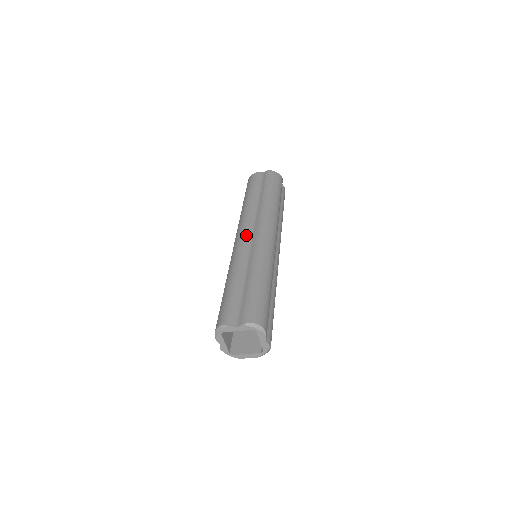
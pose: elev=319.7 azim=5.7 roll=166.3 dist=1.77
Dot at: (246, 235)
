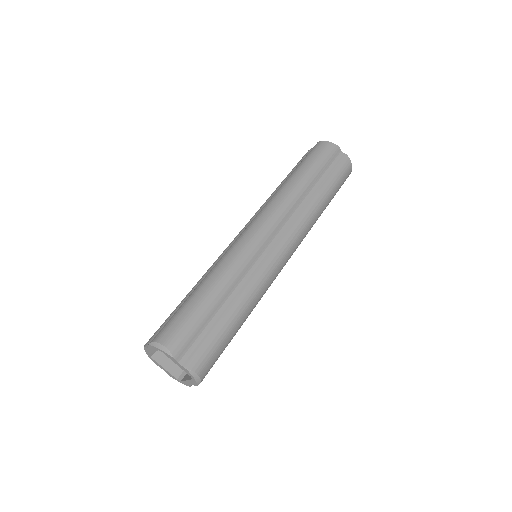
Dot at: (269, 235)
